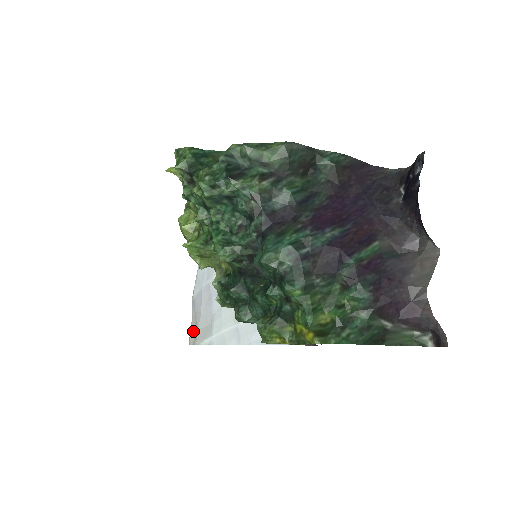
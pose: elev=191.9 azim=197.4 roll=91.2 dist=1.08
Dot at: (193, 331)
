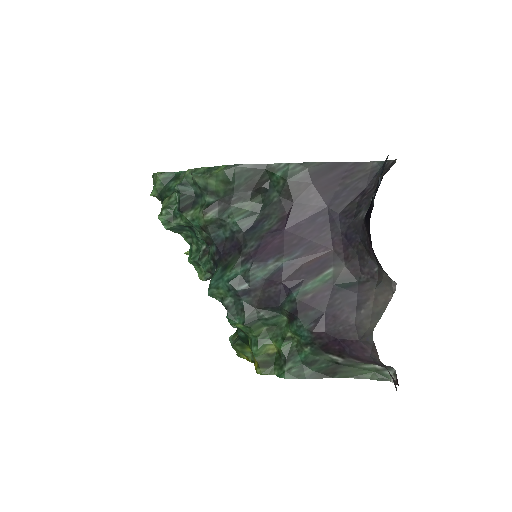
Dot at: occluded
